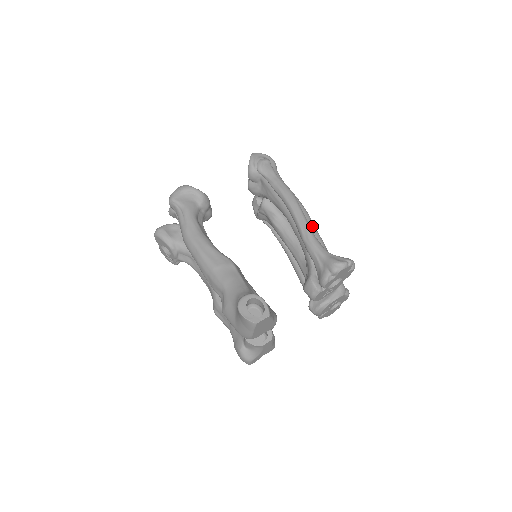
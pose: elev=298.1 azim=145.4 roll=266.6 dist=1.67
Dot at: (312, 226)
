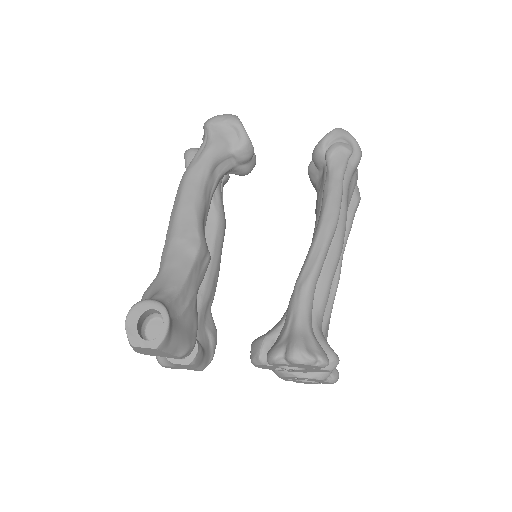
Dot at: (328, 274)
